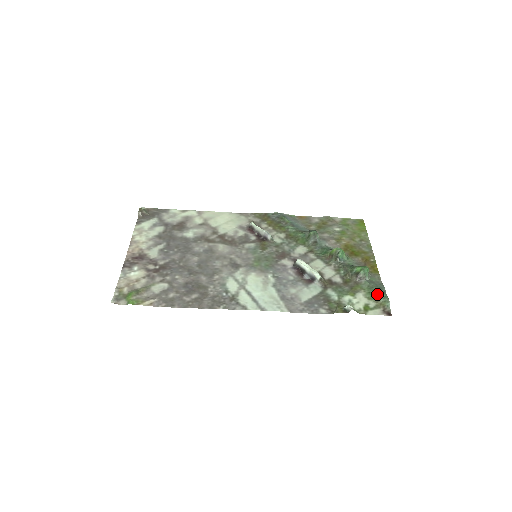
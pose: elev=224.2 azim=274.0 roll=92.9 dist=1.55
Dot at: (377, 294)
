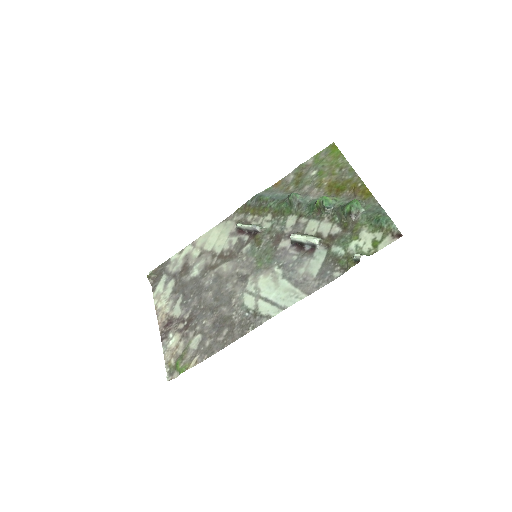
Dot at: (378, 222)
